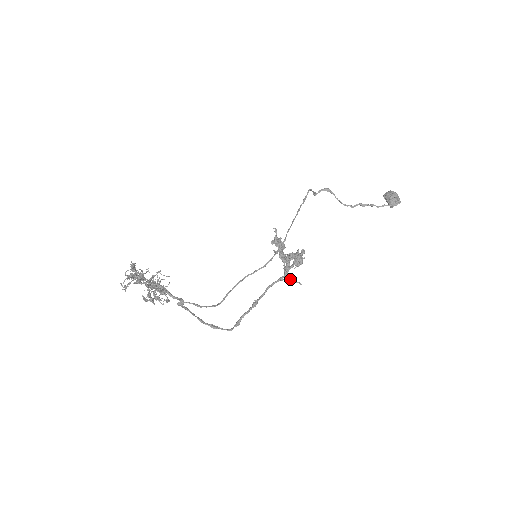
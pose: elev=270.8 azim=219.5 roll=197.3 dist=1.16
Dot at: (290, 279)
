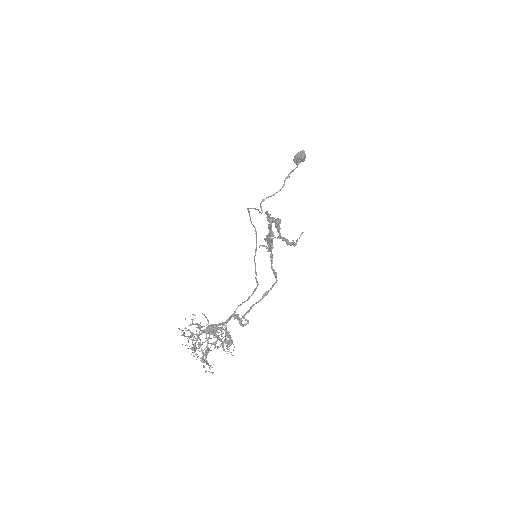
Dot at: (296, 241)
